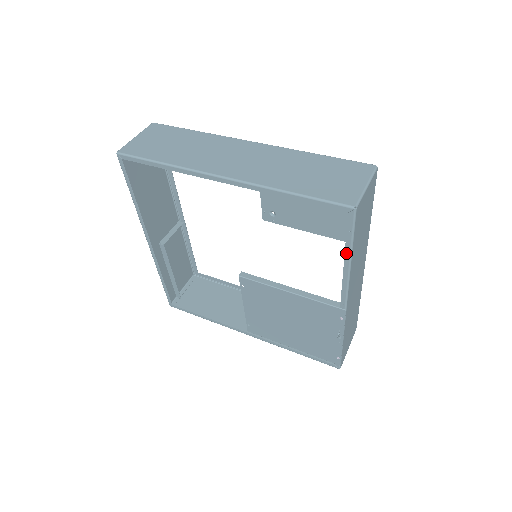
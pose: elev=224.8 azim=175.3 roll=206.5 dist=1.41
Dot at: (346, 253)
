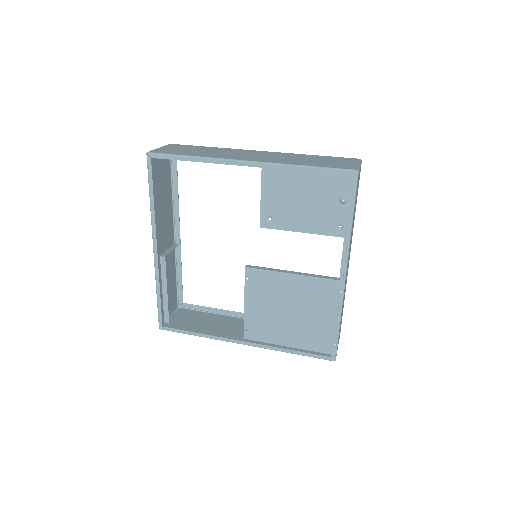
Dot at: (348, 217)
